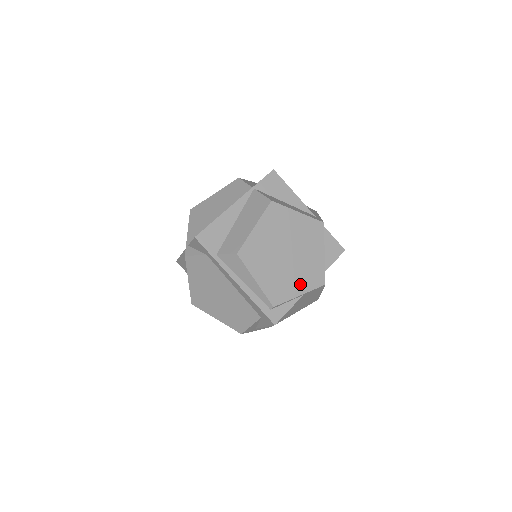
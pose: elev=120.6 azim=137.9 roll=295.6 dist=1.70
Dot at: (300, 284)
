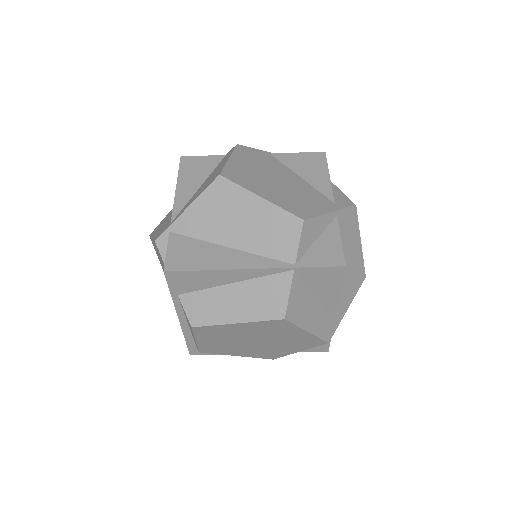
Dot at: (246, 353)
